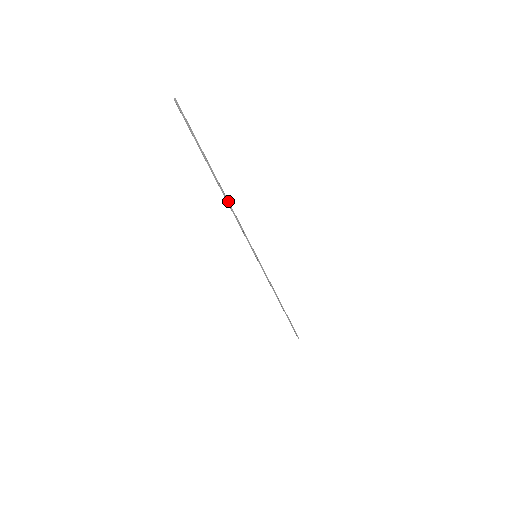
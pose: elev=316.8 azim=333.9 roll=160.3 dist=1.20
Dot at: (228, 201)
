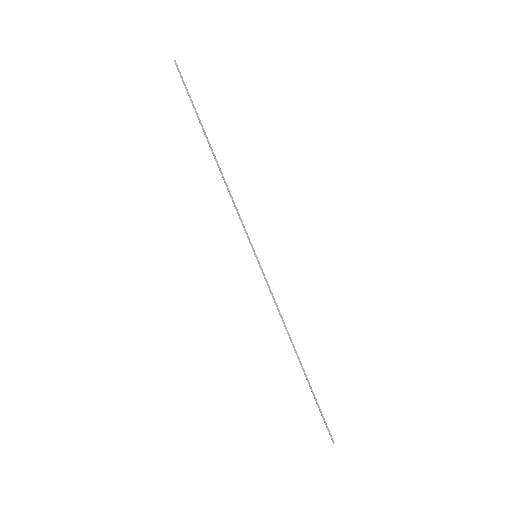
Dot at: (221, 171)
